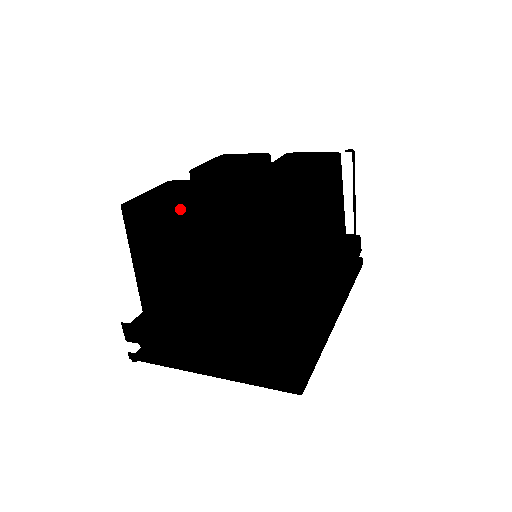
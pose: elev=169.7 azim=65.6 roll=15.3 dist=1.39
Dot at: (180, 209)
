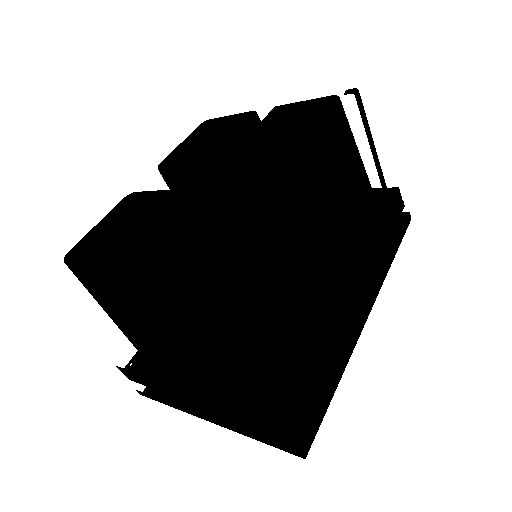
Dot at: (111, 266)
